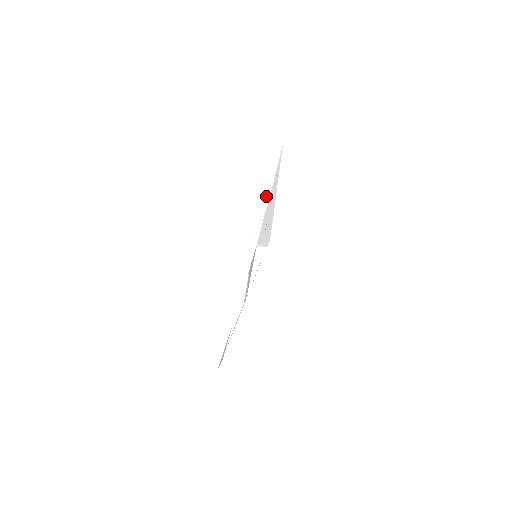
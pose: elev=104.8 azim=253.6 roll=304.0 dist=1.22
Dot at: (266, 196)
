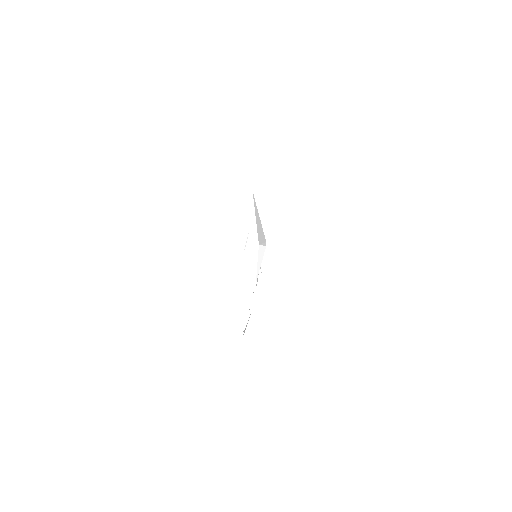
Dot at: (247, 226)
